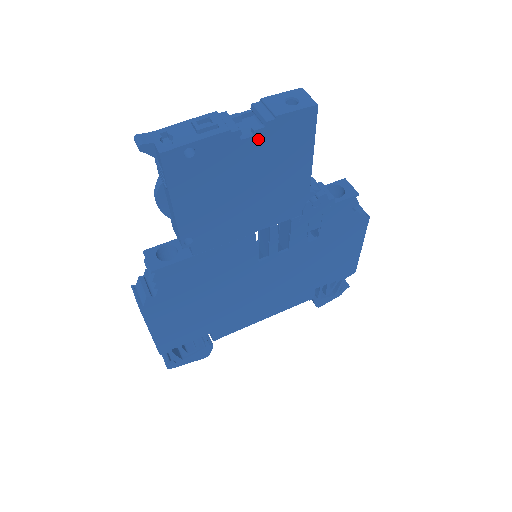
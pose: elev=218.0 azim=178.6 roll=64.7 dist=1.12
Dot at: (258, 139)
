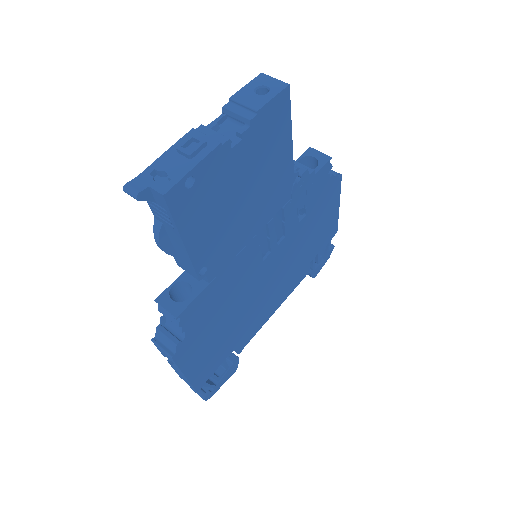
Dot at: (246, 141)
